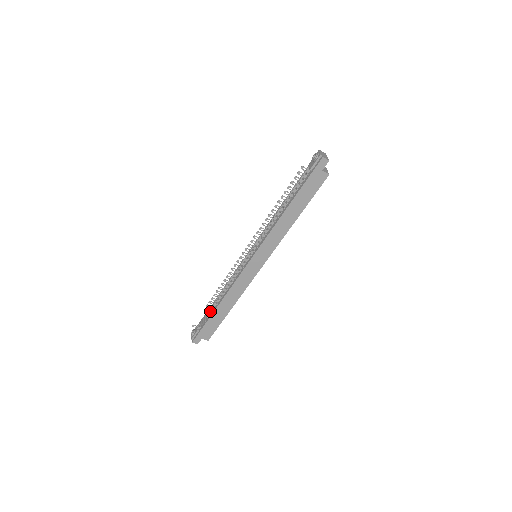
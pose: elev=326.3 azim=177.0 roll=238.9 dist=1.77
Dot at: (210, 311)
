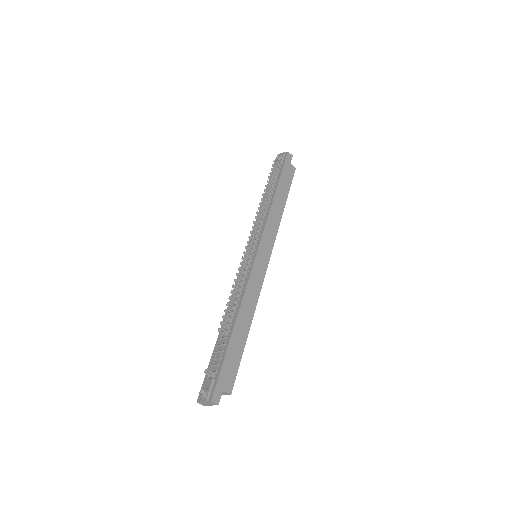
Dot at: (222, 343)
